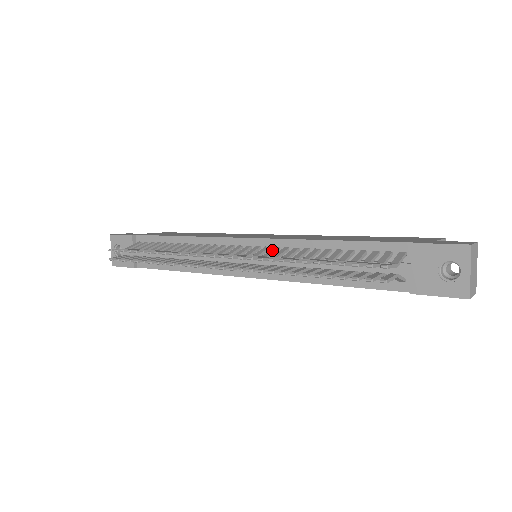
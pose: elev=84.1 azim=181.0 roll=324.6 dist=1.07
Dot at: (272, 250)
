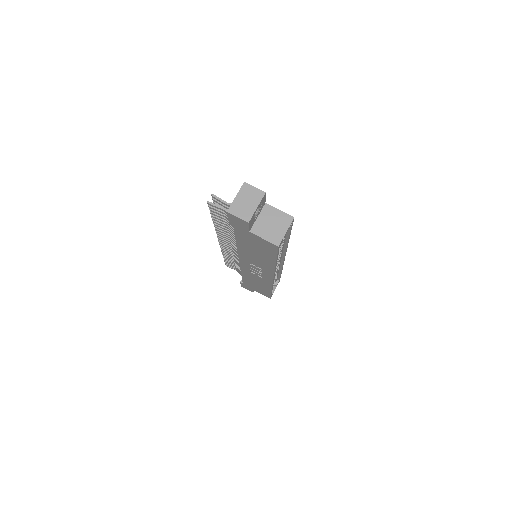
Dot at: occluded
